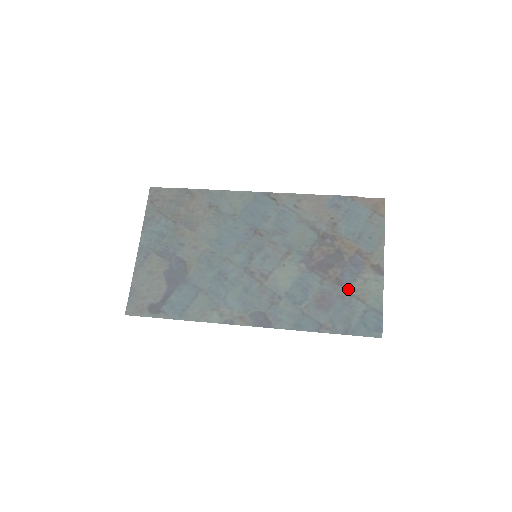
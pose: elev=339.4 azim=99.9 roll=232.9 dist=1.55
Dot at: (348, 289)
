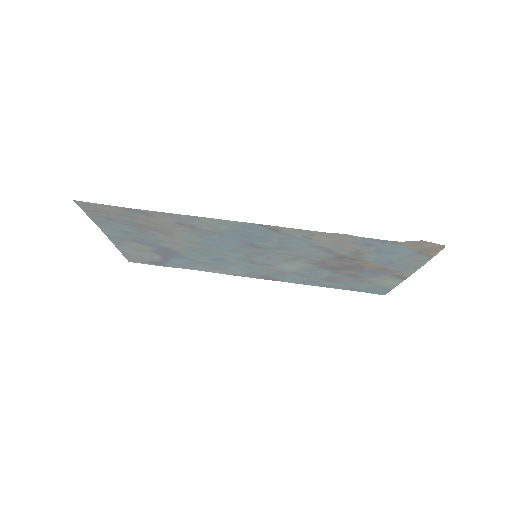
Dot at: (361, 279)
